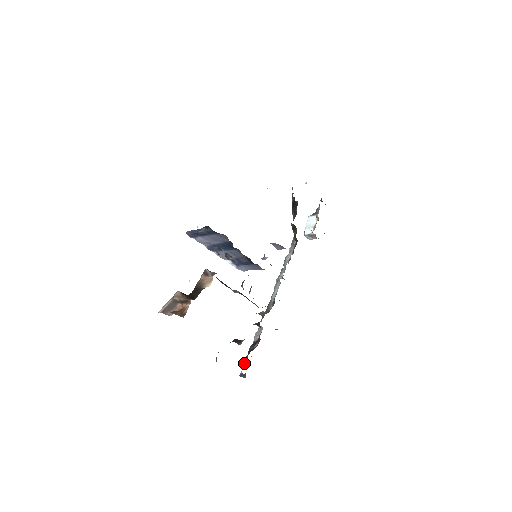
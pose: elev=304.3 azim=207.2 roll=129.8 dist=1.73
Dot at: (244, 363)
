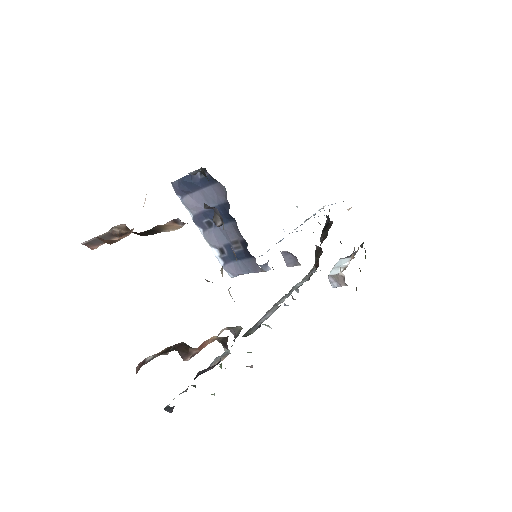
Dot at: (180, 393)
